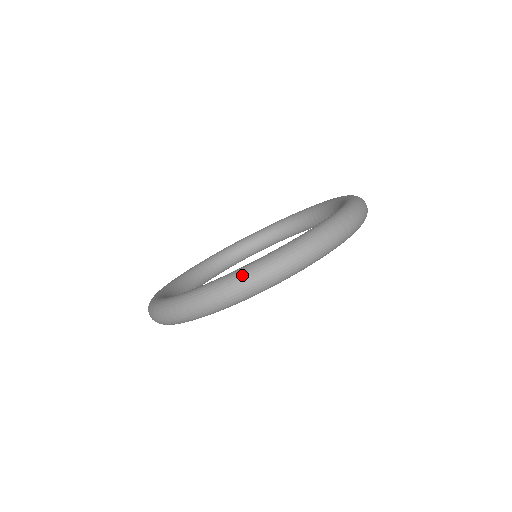
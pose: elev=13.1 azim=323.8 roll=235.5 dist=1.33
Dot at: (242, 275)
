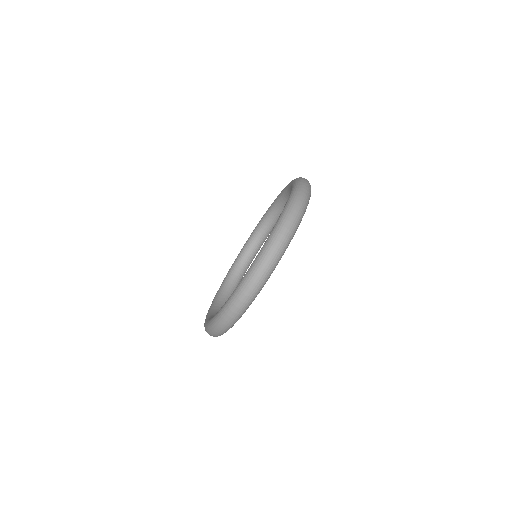
Dot at: (277, 231)
